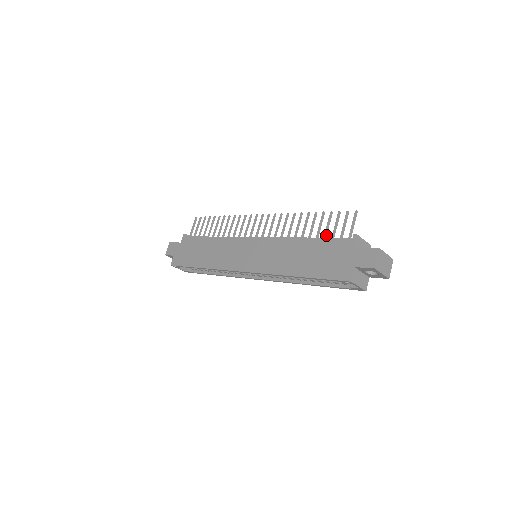
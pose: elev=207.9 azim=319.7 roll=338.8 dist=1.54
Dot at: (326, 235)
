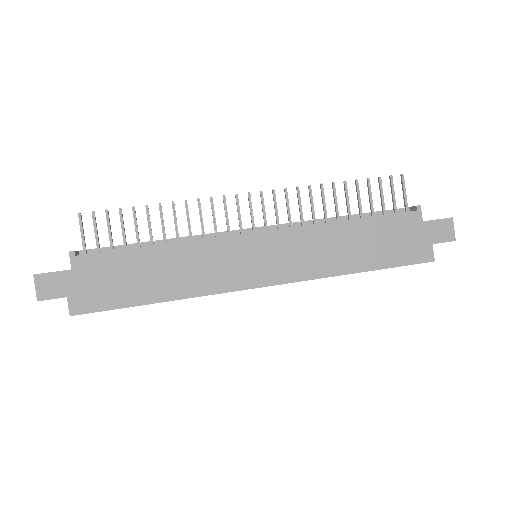
Dot at: (373, 210)
